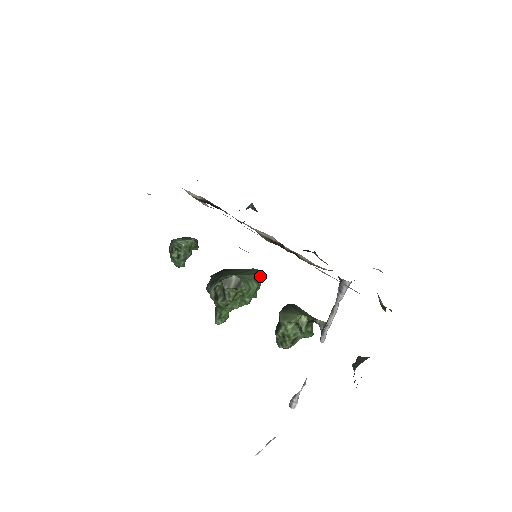
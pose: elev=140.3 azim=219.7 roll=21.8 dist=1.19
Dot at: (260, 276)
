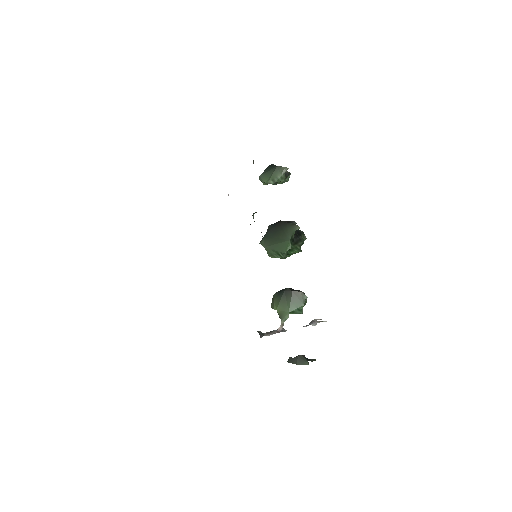
Dot at: (282, 253)
